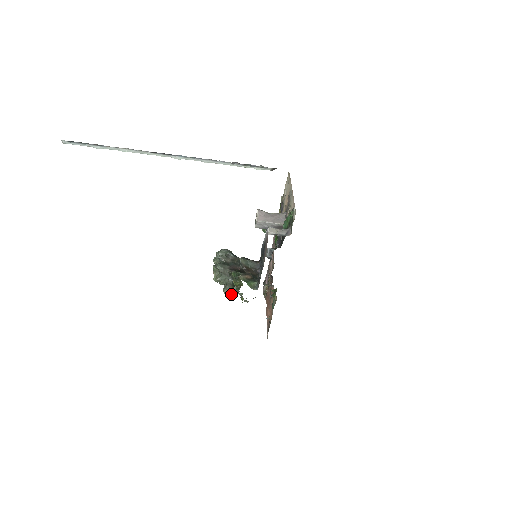
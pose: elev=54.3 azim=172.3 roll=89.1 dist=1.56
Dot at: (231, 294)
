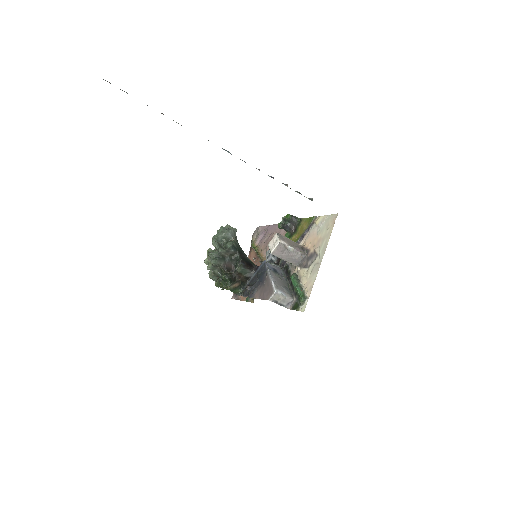
Dot at: (214, 280)
